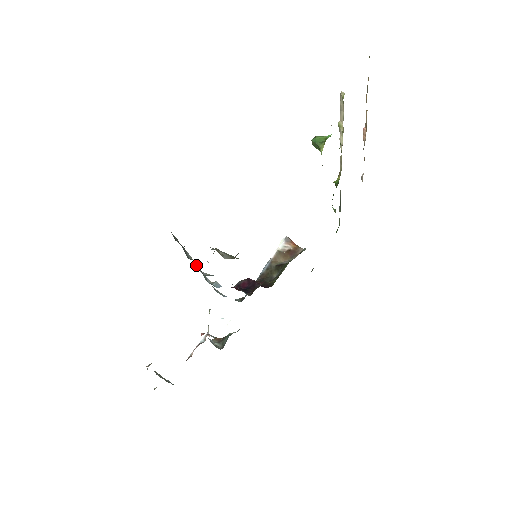
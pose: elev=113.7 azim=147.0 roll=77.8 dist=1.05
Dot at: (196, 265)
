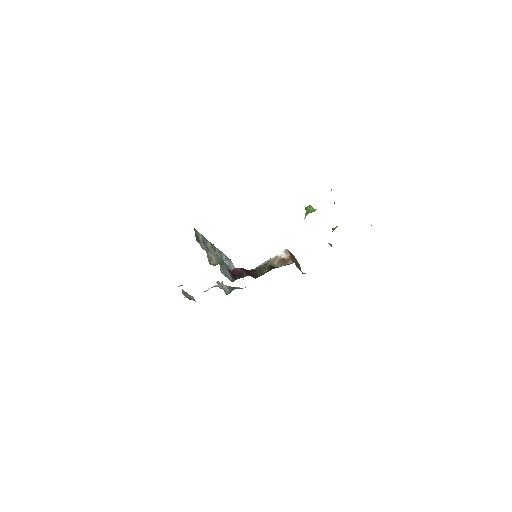
Dot at: (215, 249)
